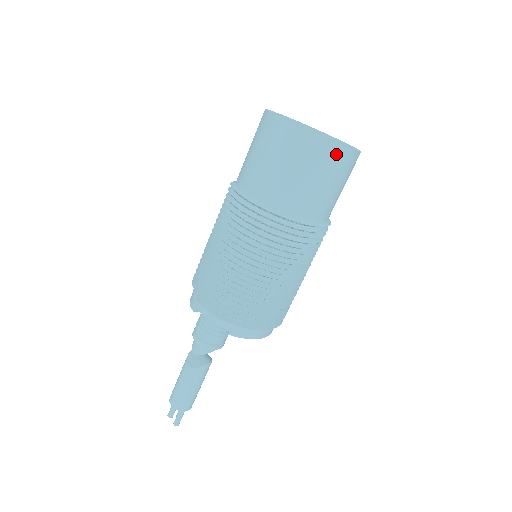
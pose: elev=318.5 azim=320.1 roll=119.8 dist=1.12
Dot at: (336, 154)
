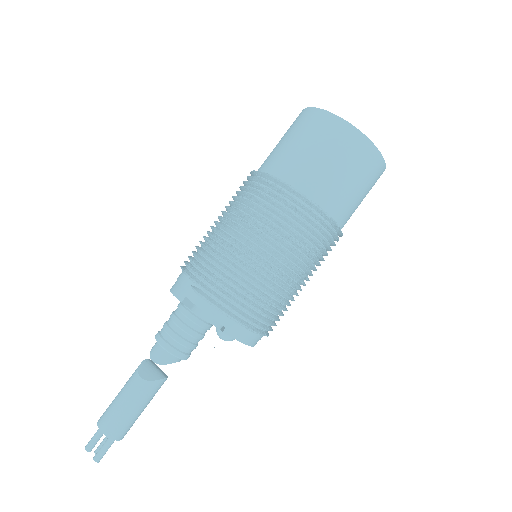
Dot at: (375, 161)
